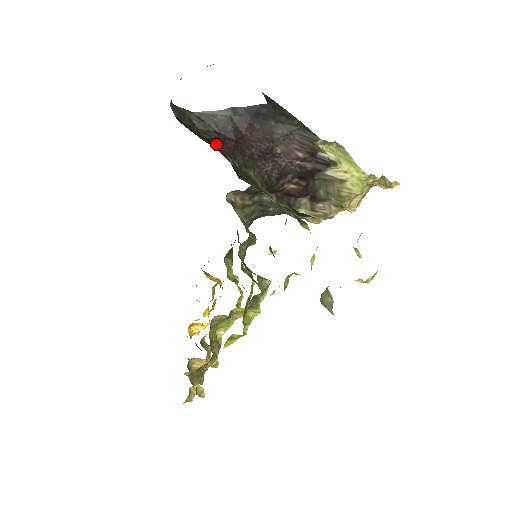
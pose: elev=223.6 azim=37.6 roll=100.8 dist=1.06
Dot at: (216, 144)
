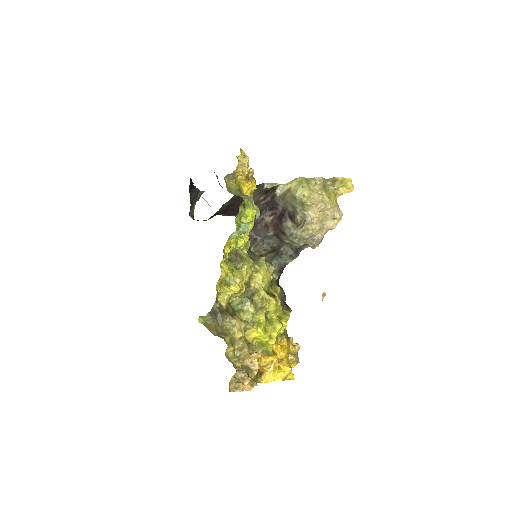
Dot at: occluded
